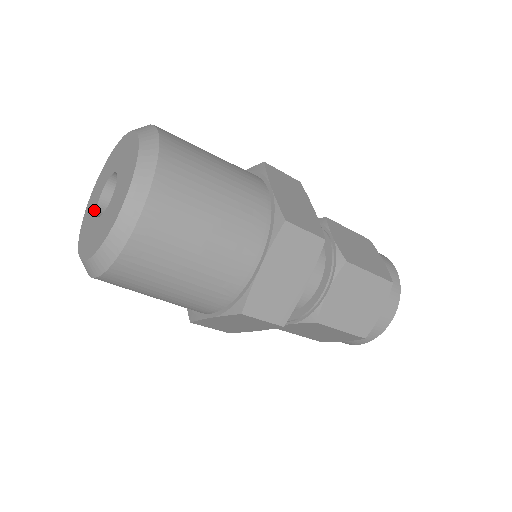
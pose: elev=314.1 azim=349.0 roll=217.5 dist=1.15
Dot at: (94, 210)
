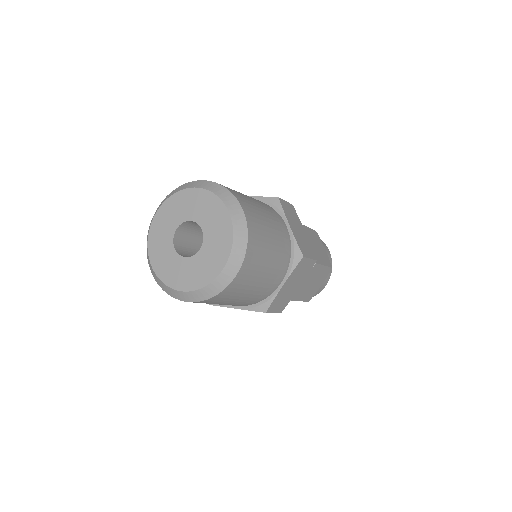
Dot at: (180, 261)
